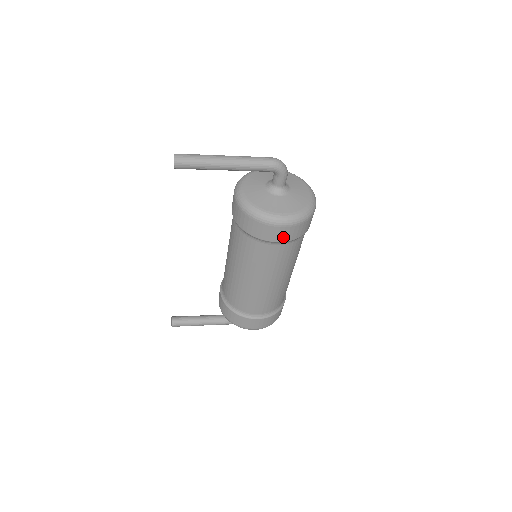
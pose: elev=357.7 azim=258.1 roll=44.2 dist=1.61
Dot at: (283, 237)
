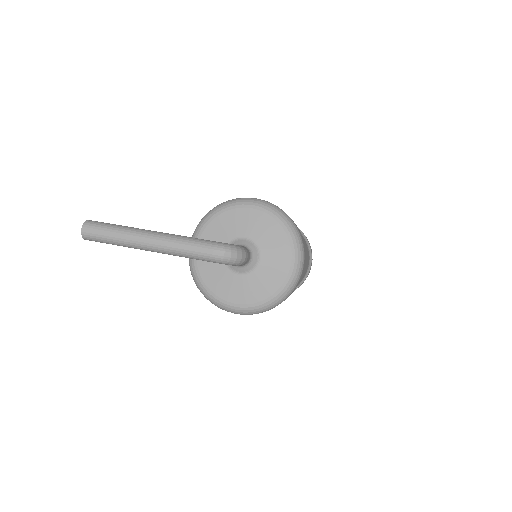
Dot at: occluded
